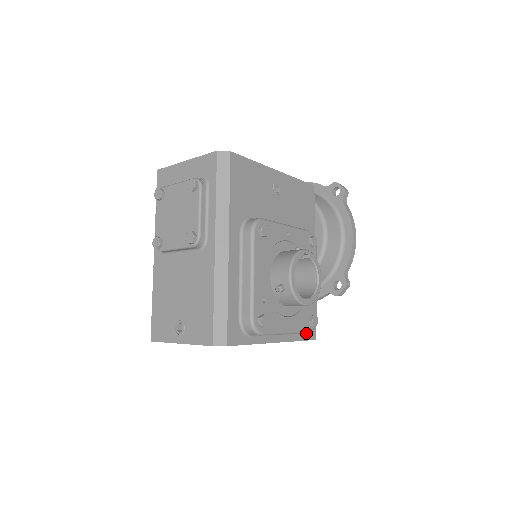
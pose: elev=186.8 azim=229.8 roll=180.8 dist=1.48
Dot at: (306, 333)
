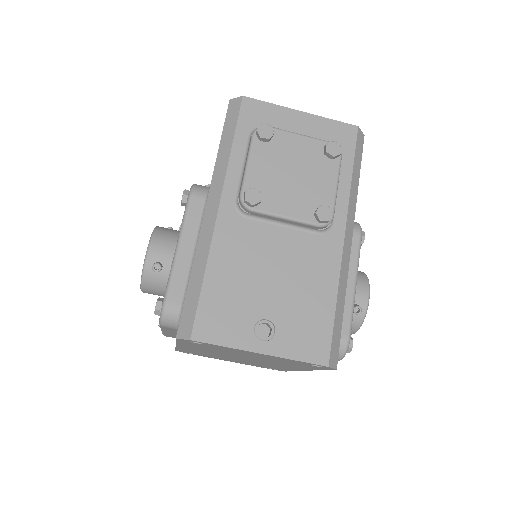
Dot at: occluded
